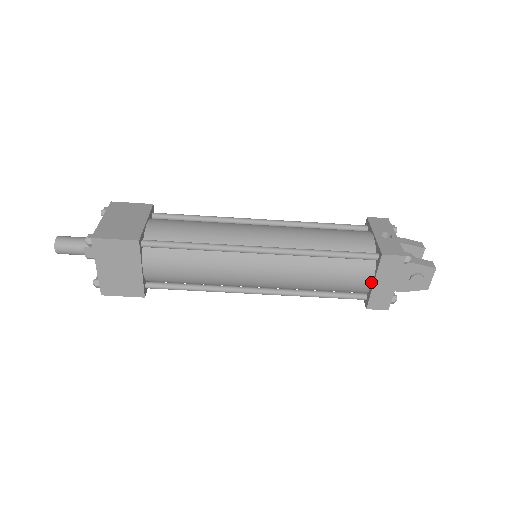
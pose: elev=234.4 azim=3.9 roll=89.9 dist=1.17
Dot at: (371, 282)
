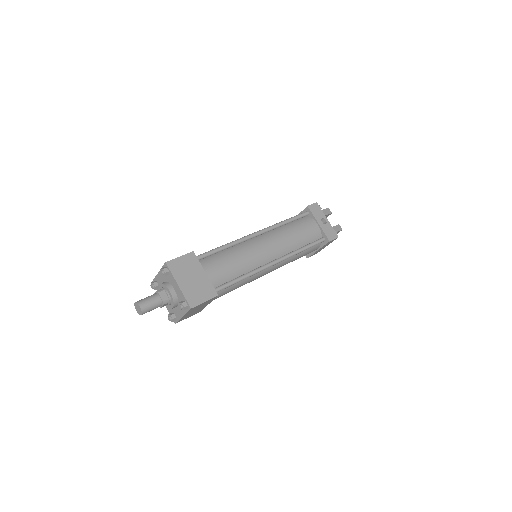
Dot at: (316, 250)
